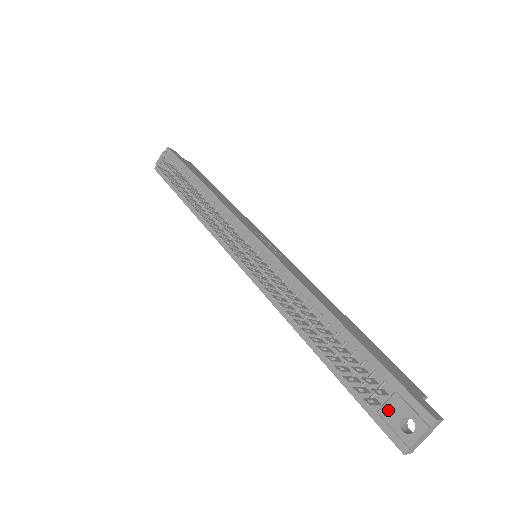
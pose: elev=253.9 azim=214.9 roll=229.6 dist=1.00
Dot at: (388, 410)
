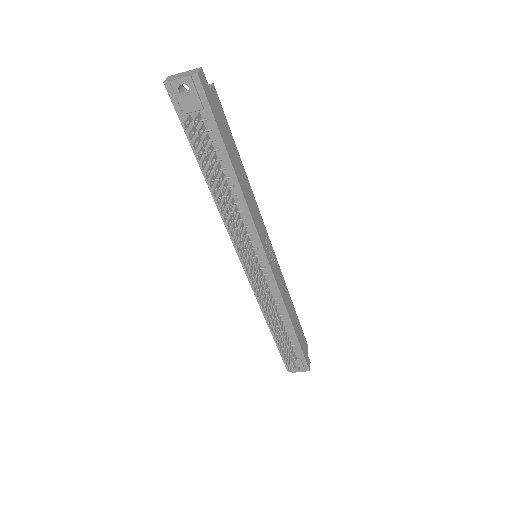
Dot at: occluded
